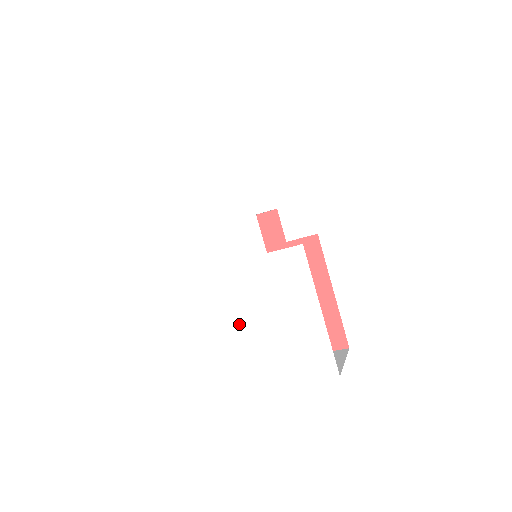
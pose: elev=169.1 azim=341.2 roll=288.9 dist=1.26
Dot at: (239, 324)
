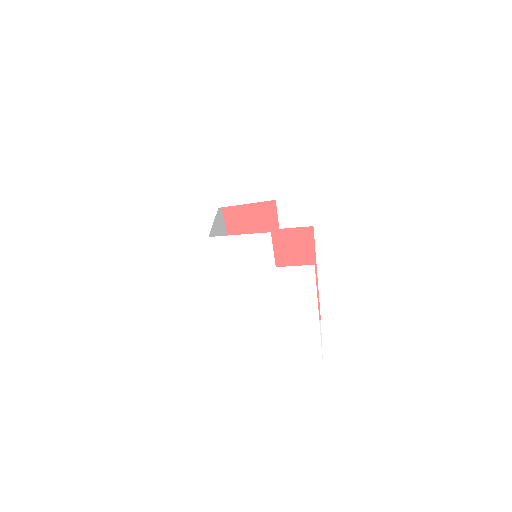
Dot at: (235, 320)
